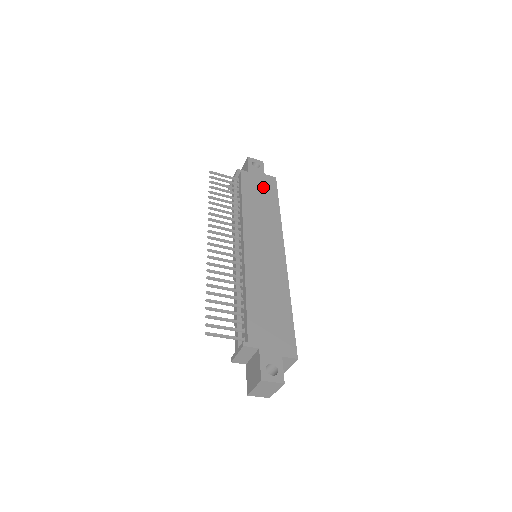
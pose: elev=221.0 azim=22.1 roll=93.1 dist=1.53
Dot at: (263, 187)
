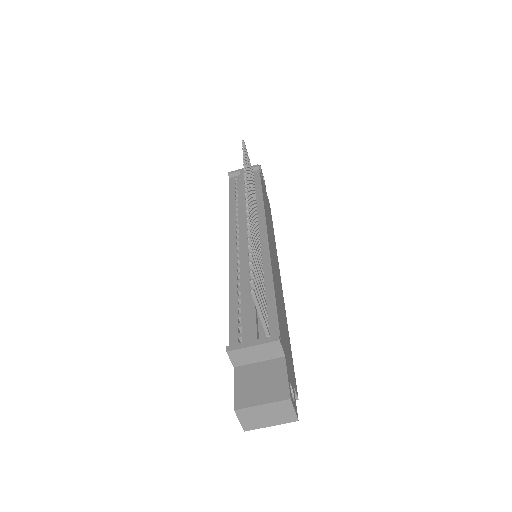
Dot at: occluded
